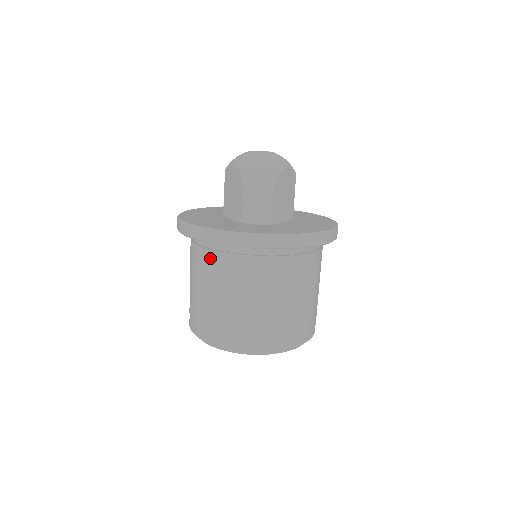
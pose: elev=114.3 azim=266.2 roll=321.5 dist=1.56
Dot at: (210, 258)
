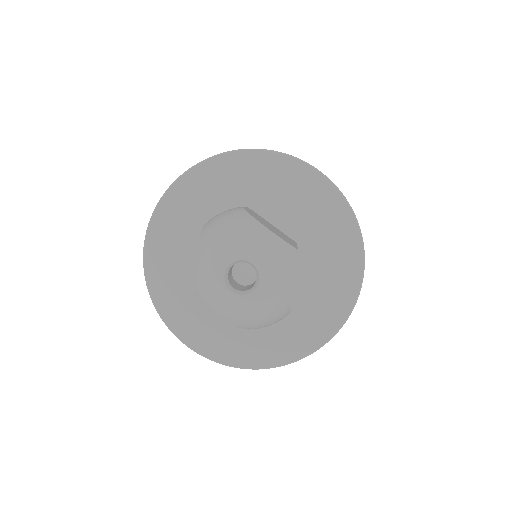
Dot at: occluded
